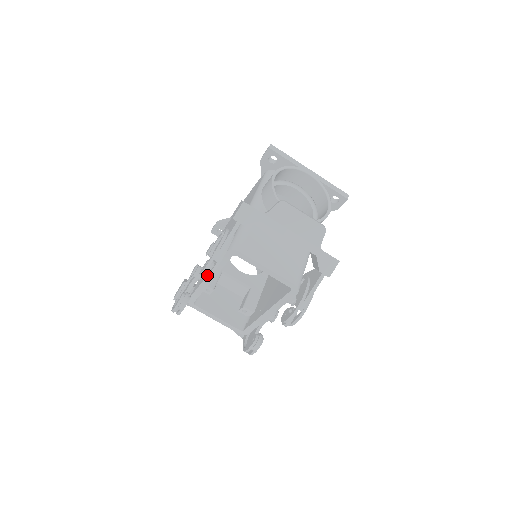
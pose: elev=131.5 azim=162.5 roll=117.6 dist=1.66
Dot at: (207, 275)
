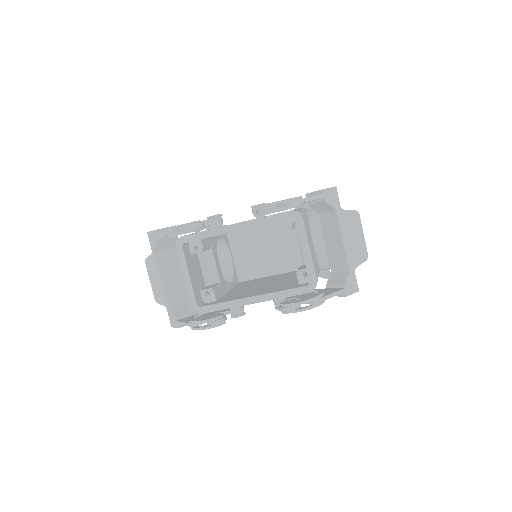
Dot at: (271, 210)
